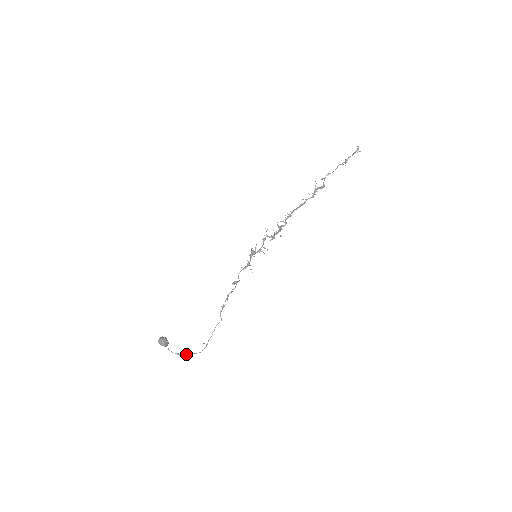
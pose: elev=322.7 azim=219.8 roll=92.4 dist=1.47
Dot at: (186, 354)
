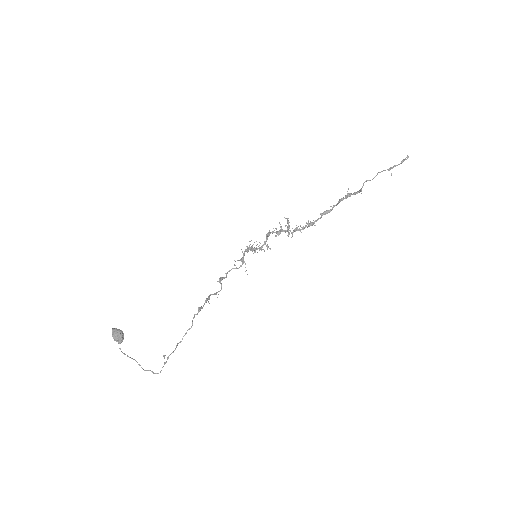
Dot at: occluded
